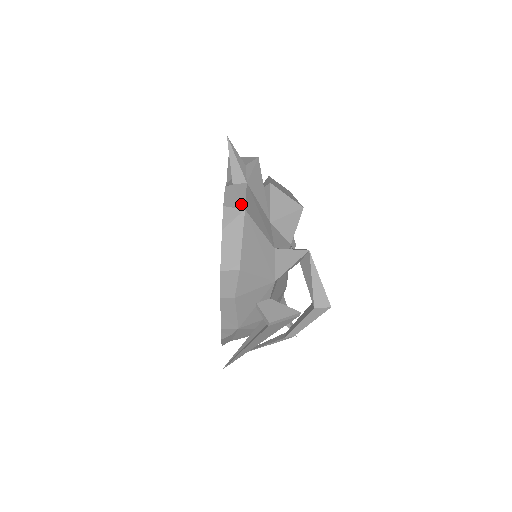
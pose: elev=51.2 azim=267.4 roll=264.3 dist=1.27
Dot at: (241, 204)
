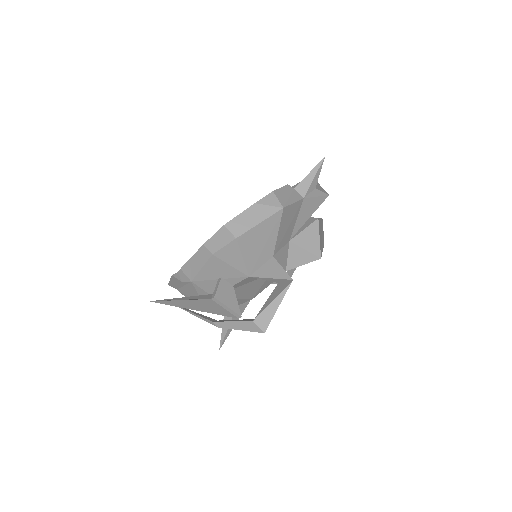
Dot at: (285, 203)
